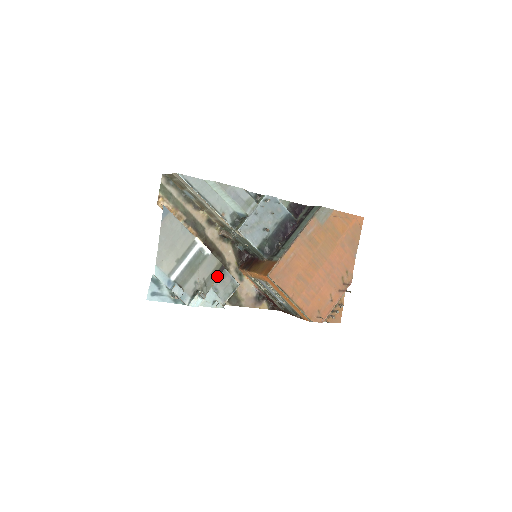
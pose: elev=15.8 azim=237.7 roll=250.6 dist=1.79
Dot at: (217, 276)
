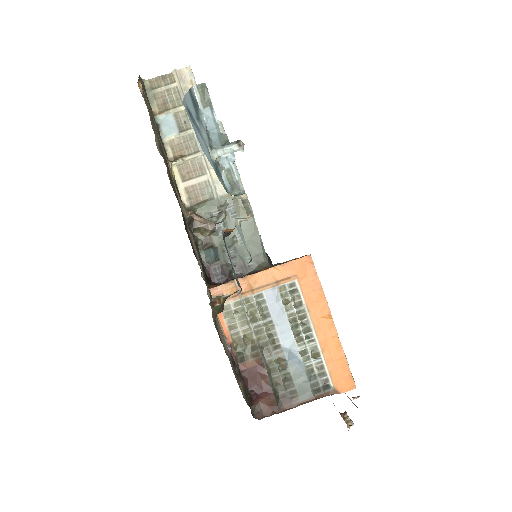
Dot at: occluded
